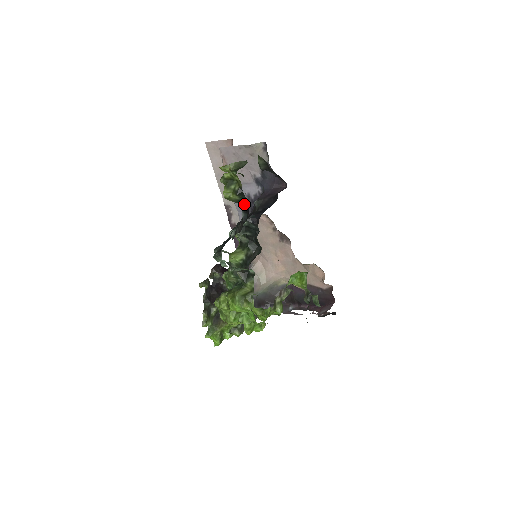
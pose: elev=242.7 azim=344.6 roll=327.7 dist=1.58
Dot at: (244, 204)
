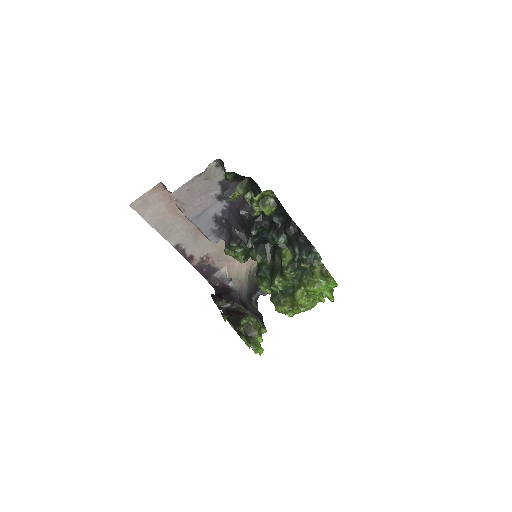
Dot at: (277, 210)
